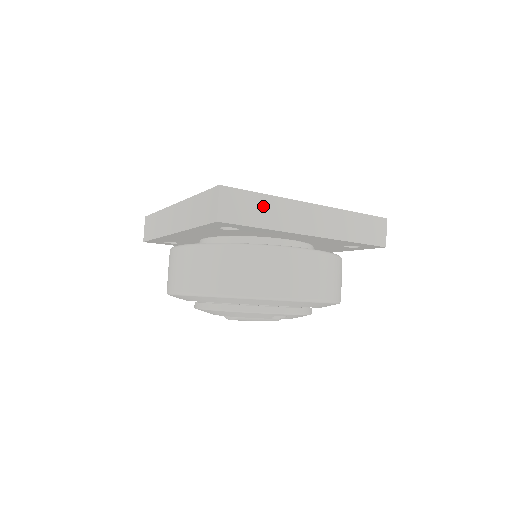
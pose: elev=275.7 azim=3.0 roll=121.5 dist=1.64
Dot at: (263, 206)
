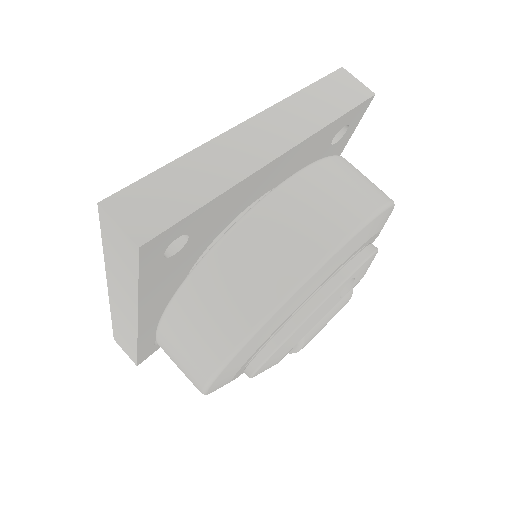
Dot at: (183, 177)
